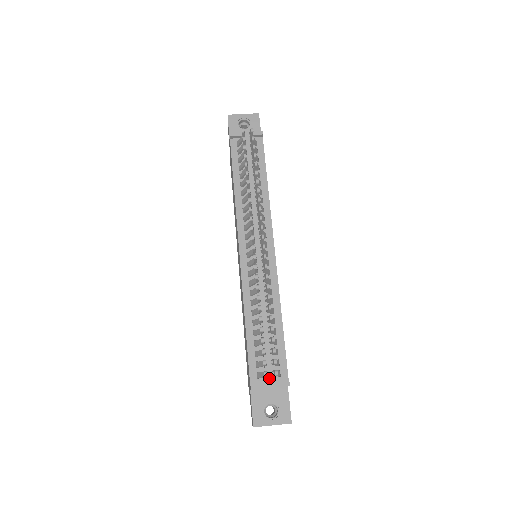
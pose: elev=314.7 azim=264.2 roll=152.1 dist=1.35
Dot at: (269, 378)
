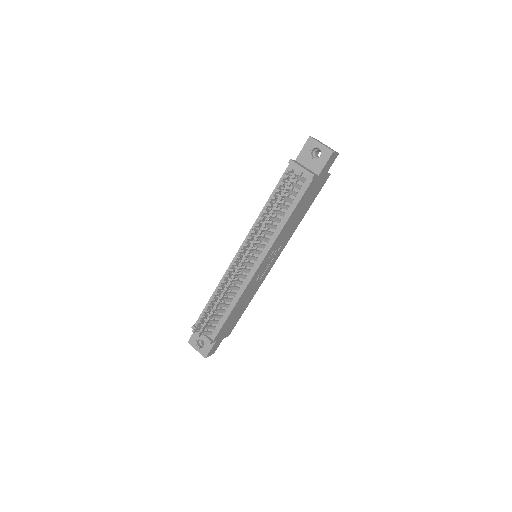
Dot at: occluded
